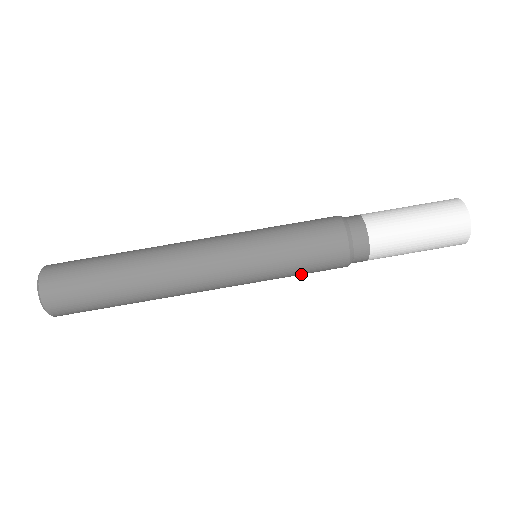
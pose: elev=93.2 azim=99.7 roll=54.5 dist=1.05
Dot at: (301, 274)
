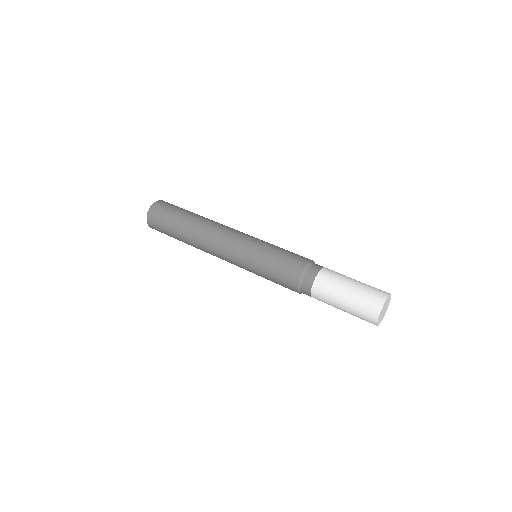
Dot at: (275, 258)
